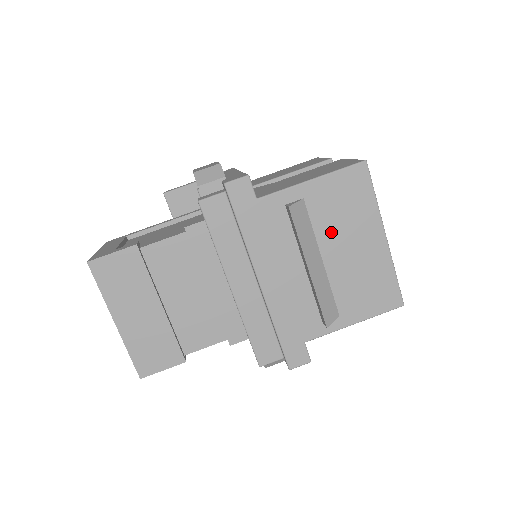
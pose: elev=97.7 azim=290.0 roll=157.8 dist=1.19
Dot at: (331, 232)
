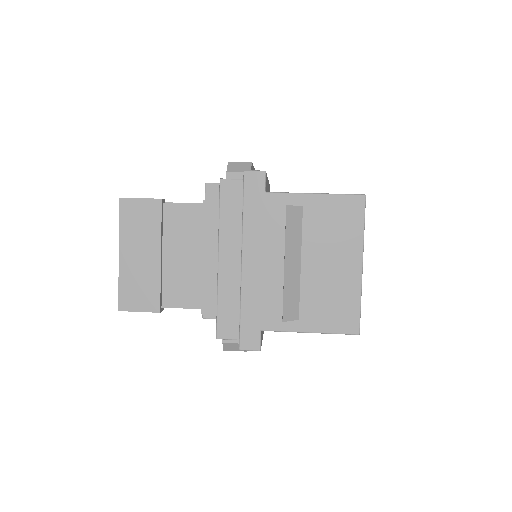
Dot at: (316, 243)
